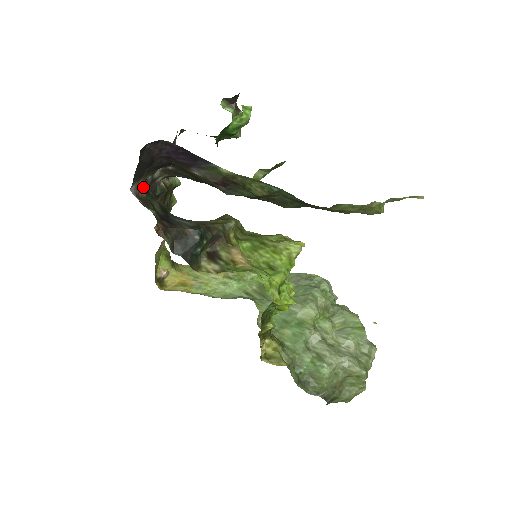
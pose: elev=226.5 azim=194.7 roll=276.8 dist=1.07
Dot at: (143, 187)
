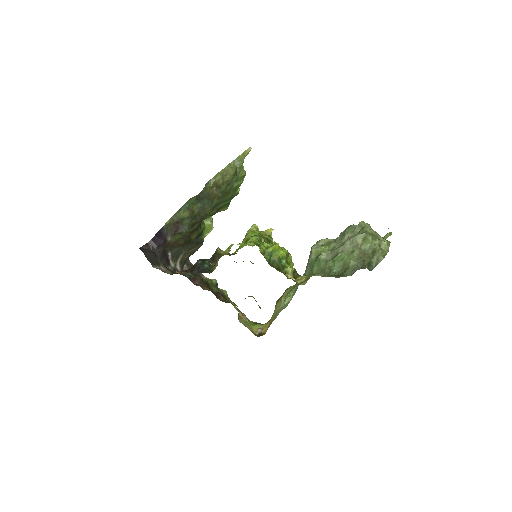
Dot at: (168, 271)
